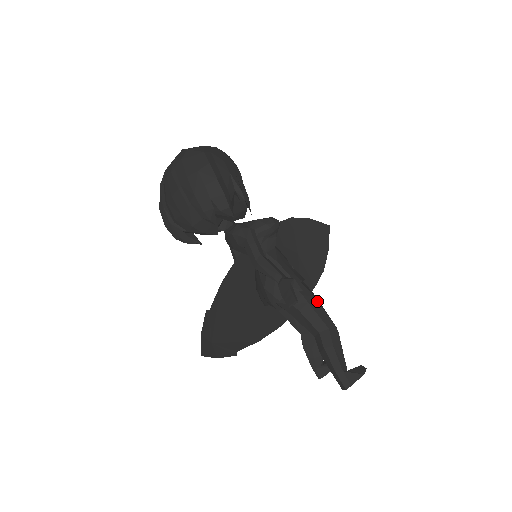
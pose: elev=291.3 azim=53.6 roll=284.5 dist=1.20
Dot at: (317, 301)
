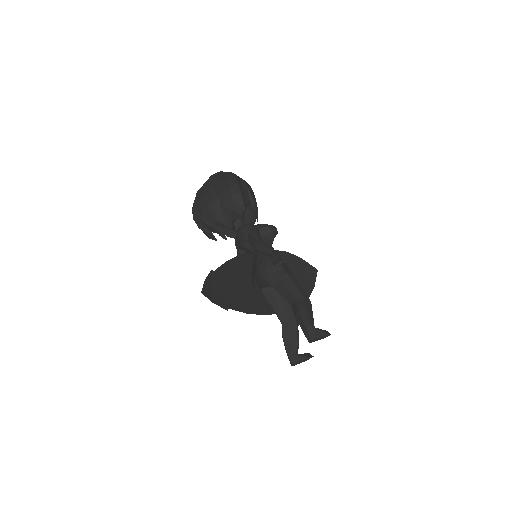
Dot at: occluded
